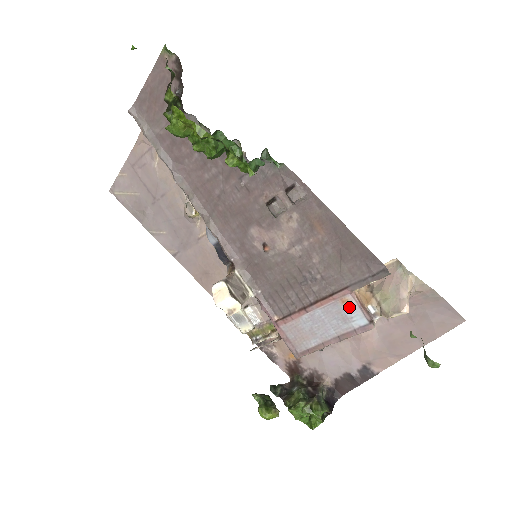
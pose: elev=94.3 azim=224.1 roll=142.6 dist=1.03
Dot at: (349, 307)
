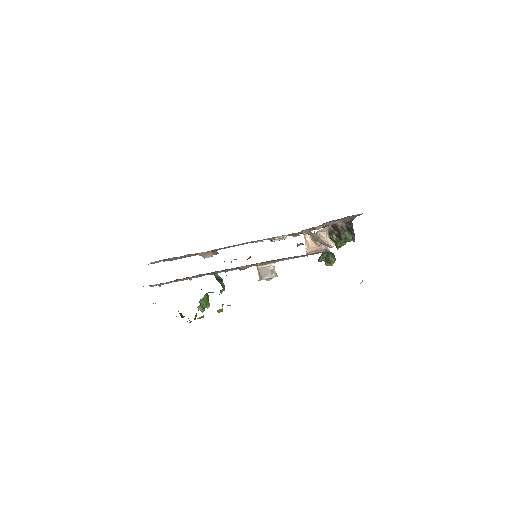
Dot at: occluded
